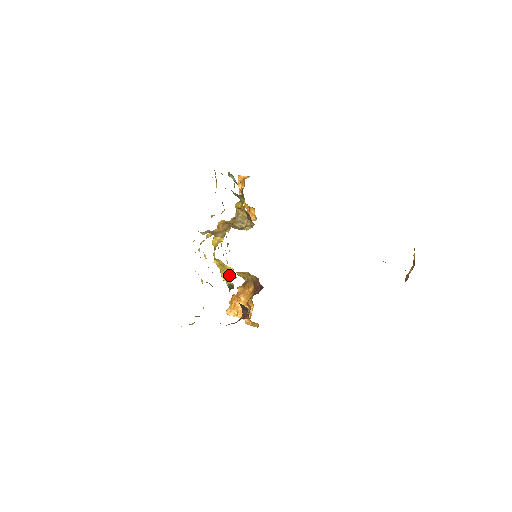
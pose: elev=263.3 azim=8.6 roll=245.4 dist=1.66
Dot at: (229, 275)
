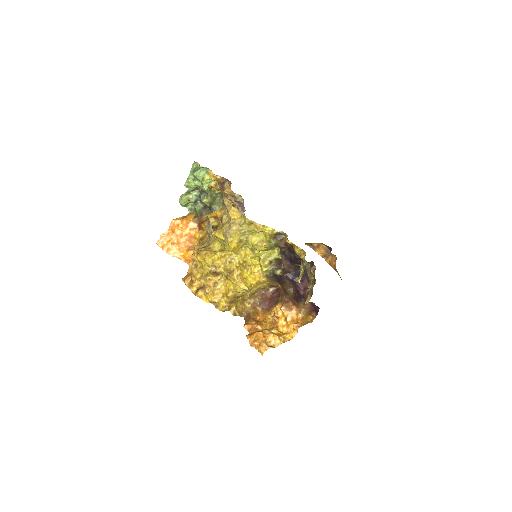
Dot at: (249, 281)
